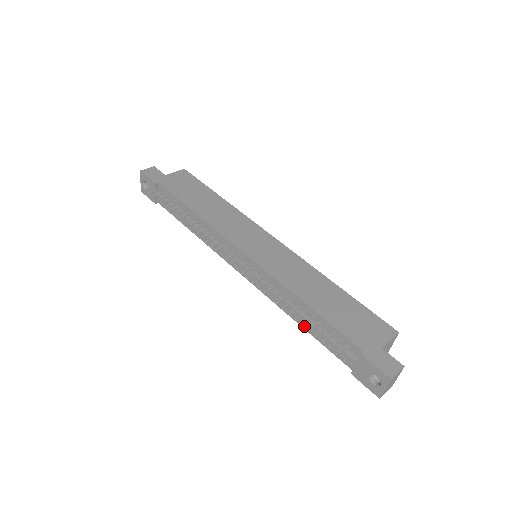
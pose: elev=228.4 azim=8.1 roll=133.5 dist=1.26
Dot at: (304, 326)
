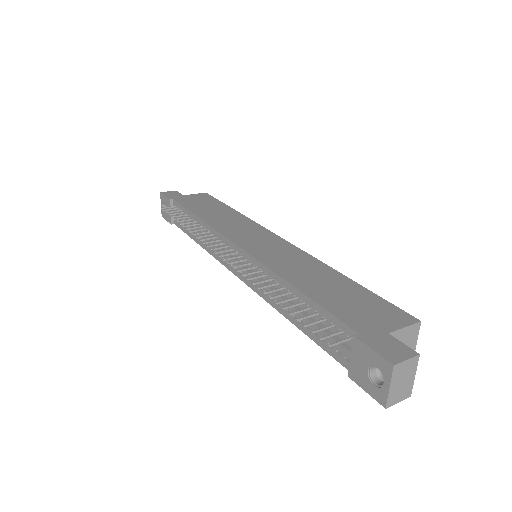
Dot at: (296, 322)
